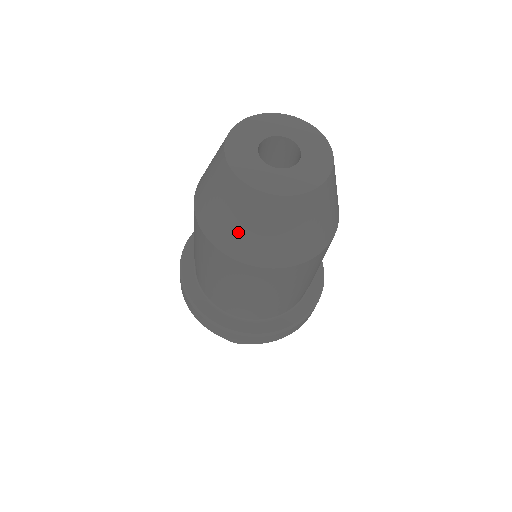
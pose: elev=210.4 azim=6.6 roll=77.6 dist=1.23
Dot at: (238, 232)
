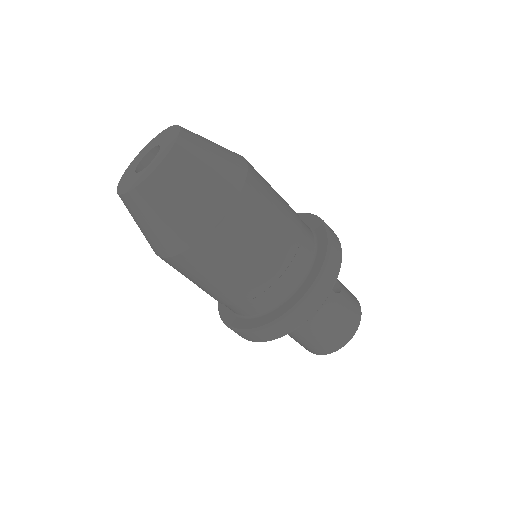
Dot at: (158, 231)
